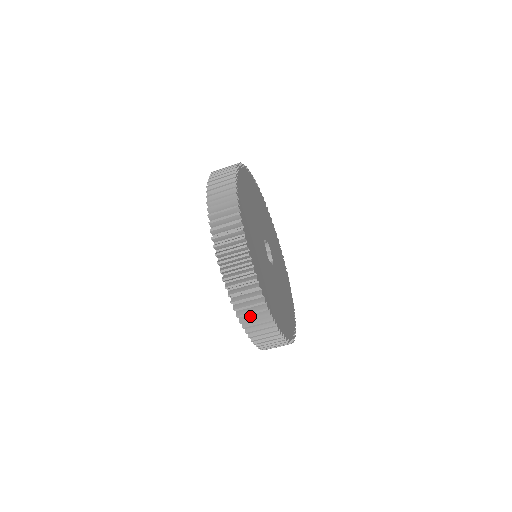
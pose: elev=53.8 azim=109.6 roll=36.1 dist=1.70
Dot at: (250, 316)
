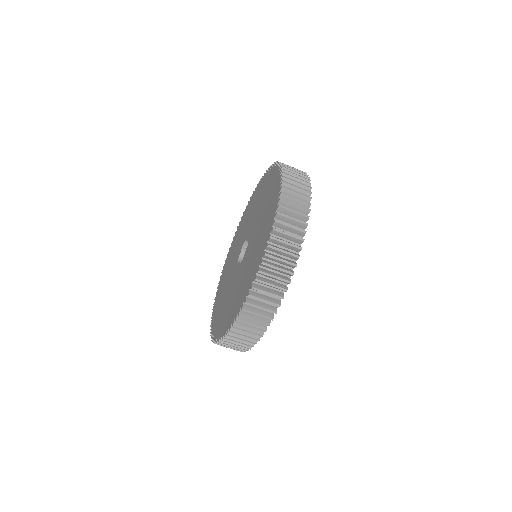
Dot at: (242, 330)
